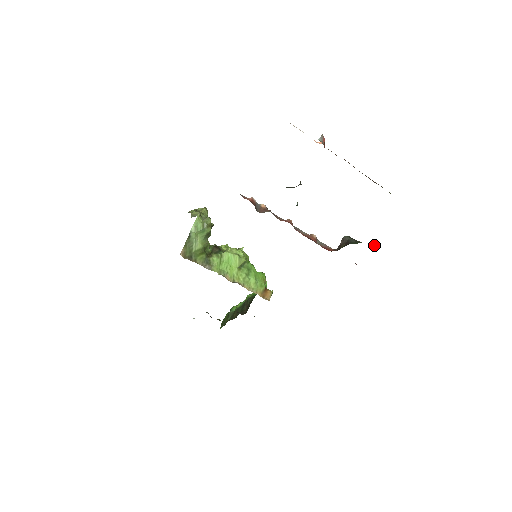
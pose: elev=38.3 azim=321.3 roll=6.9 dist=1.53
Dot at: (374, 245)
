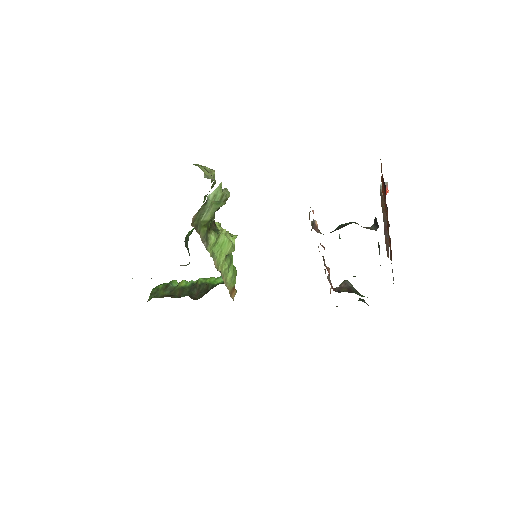
Dot at: (363, 299)
